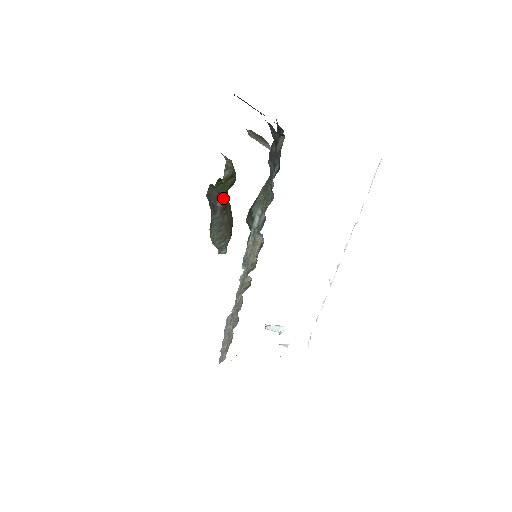
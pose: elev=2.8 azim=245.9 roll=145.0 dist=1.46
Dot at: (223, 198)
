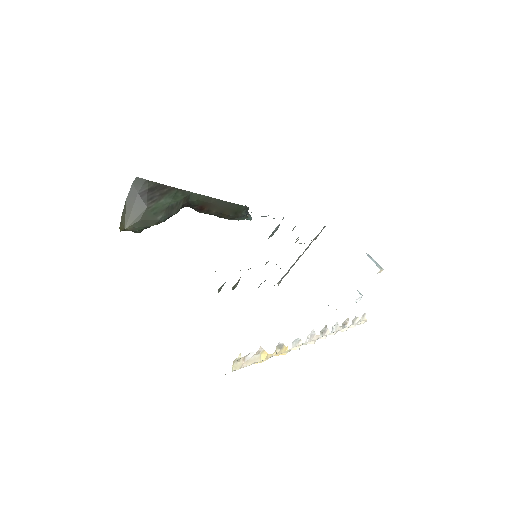
Dot at: occluded
